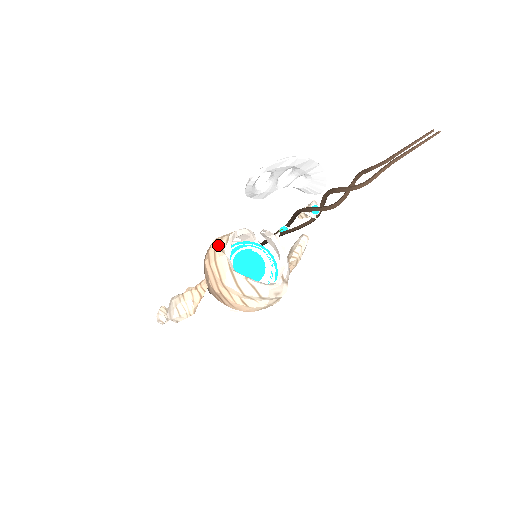
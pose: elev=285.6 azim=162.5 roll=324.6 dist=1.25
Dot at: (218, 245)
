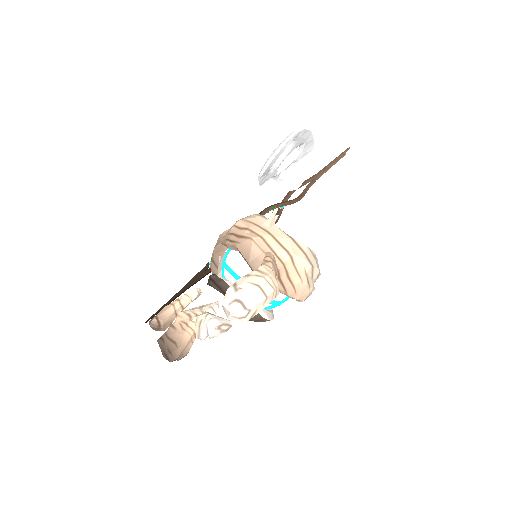
Dot at: (255, 220)
